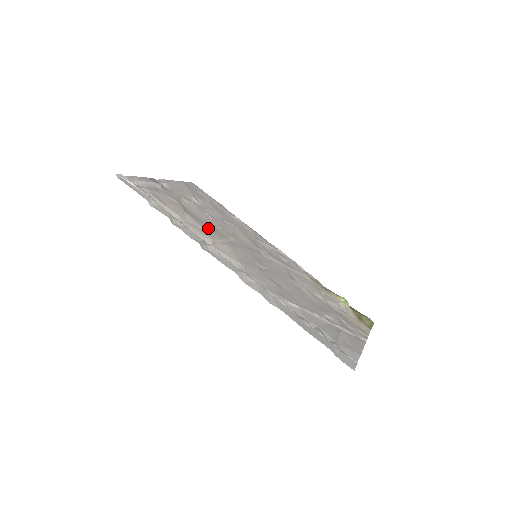
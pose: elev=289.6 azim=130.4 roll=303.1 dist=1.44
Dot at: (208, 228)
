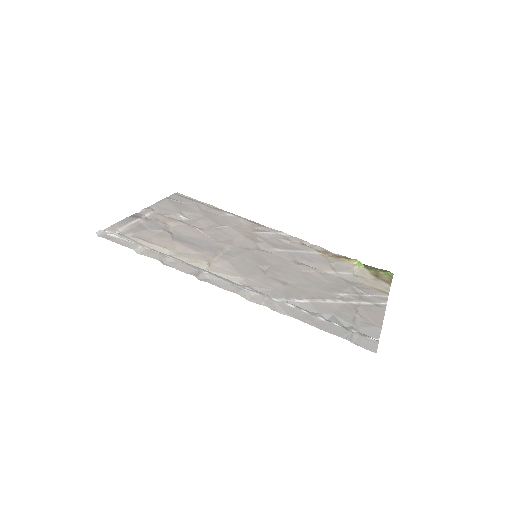
Dot at: (201, 248)
